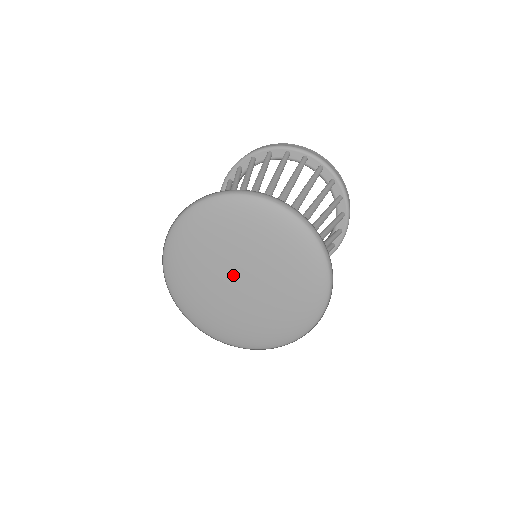
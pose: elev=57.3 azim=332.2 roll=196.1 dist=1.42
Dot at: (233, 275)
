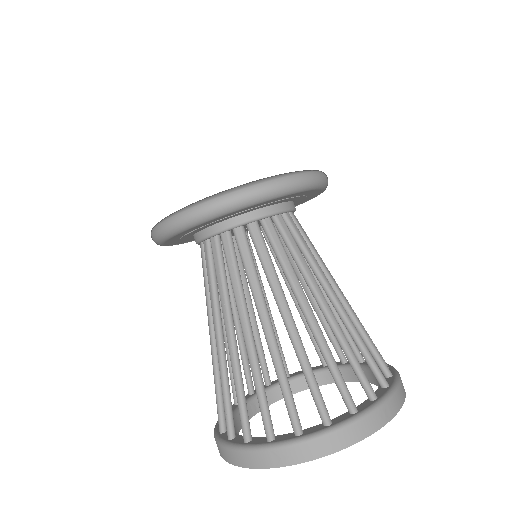
Dot at: occluded
